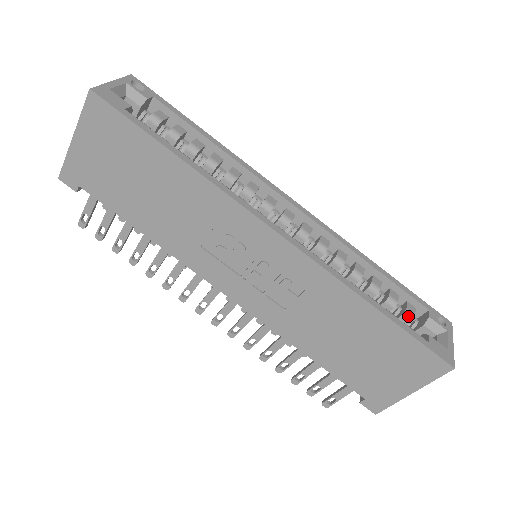
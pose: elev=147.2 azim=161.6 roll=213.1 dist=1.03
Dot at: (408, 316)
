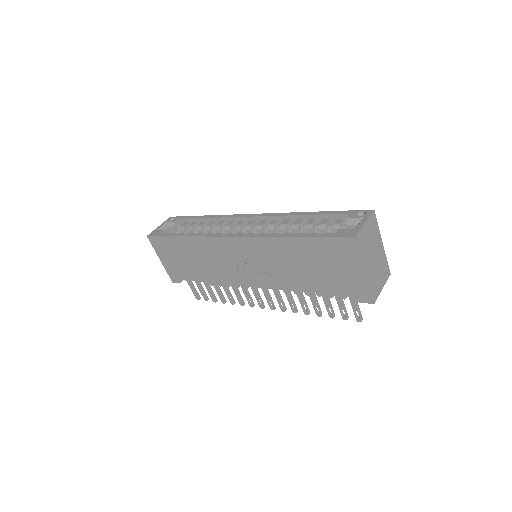
Dot at: (336, 227)
